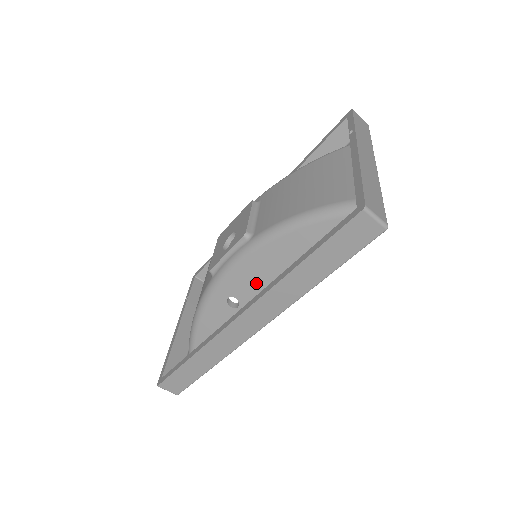
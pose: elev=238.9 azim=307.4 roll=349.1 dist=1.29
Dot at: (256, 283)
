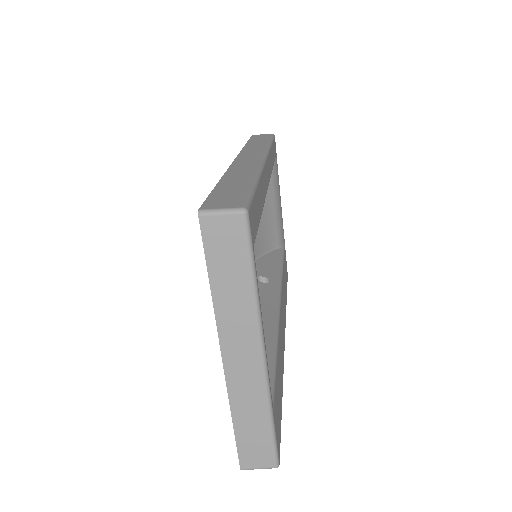
Dot at: occluded
